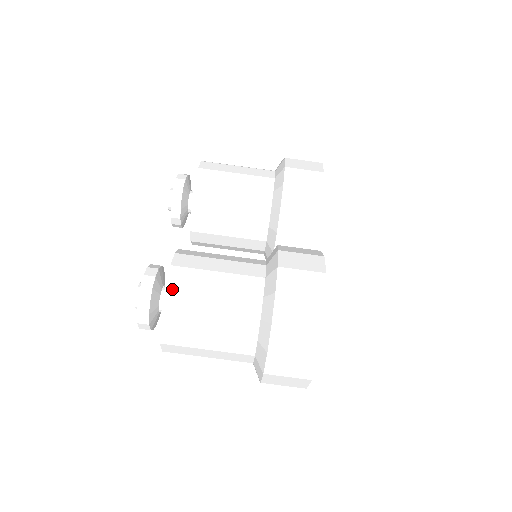
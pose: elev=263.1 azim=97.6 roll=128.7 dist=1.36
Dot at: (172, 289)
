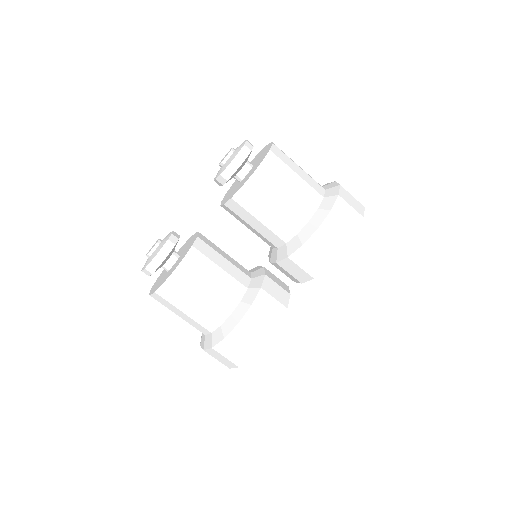
Dot at: (166, 288)
